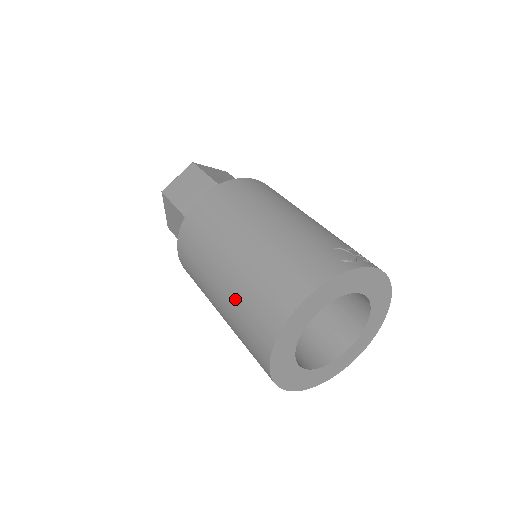
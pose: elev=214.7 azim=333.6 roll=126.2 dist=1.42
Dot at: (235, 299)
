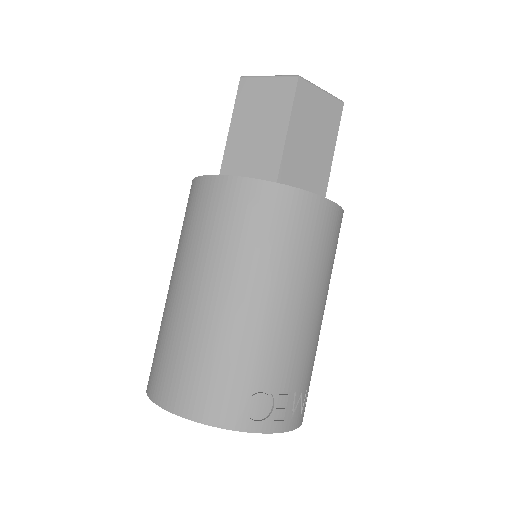
Dot at: (165, 321)
